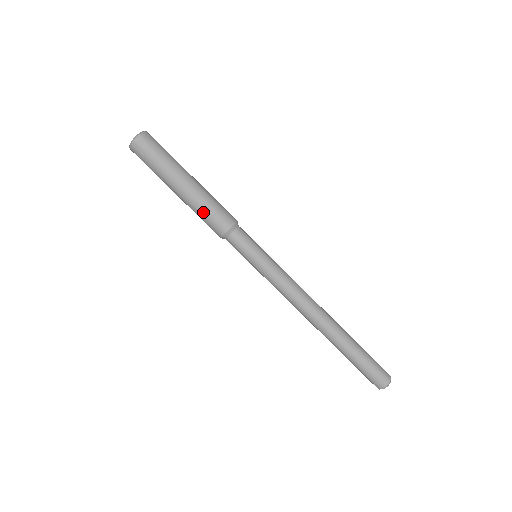
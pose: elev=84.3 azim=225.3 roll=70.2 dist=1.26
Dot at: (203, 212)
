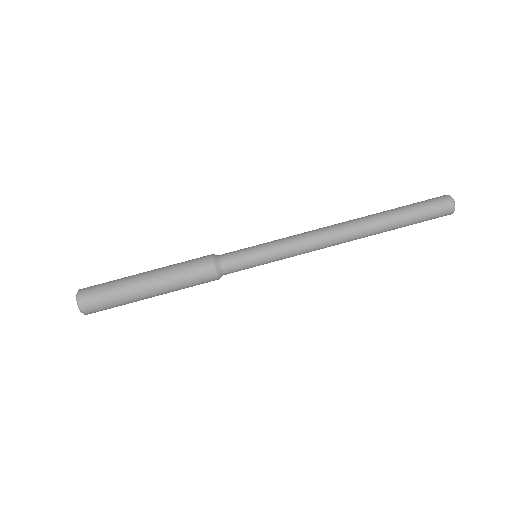
Dot at: (186, 284)
